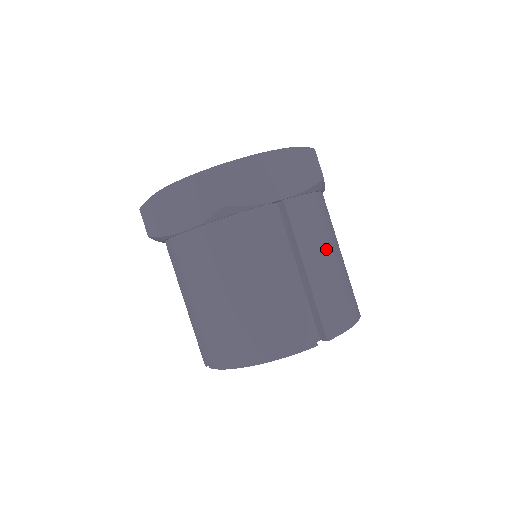
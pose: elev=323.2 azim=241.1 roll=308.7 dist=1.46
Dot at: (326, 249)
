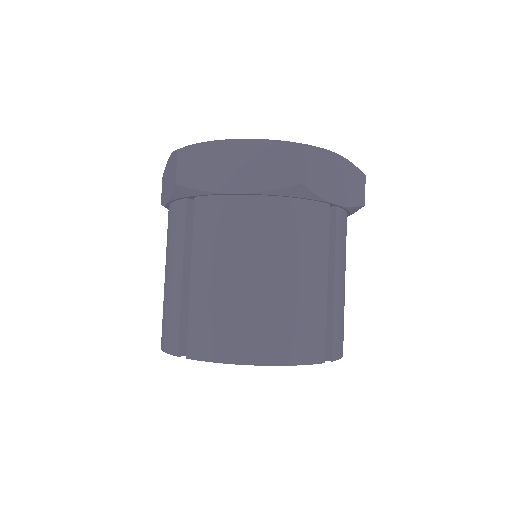
Dot at: occluded
